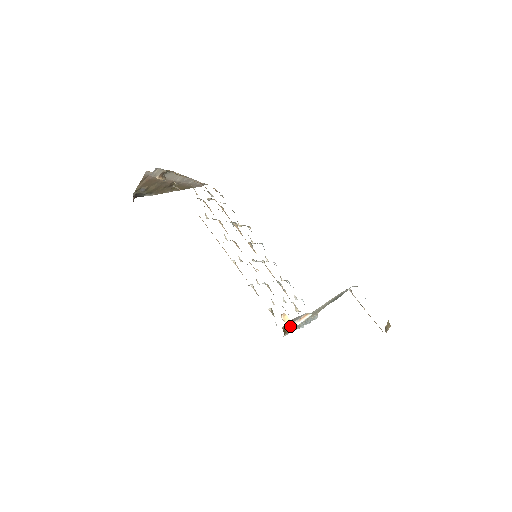
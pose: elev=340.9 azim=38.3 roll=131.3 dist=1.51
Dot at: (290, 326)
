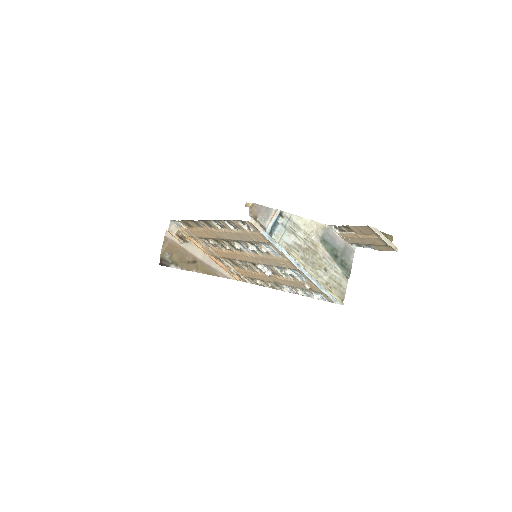
Dot at: (264, 228)
